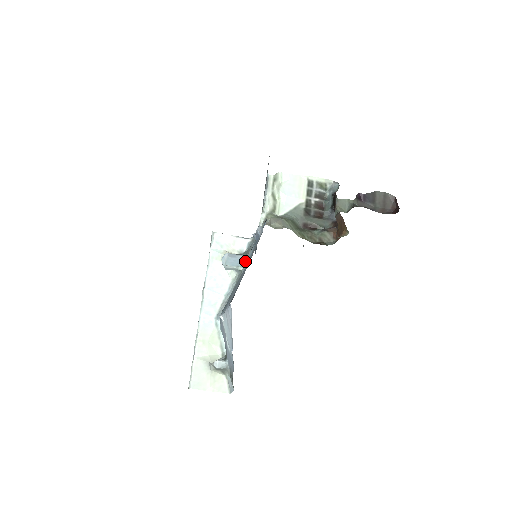
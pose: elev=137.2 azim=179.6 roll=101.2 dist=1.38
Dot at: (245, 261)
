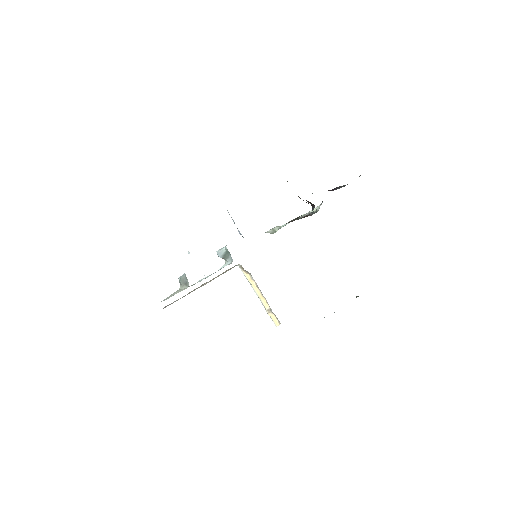
Dot at: occluded
